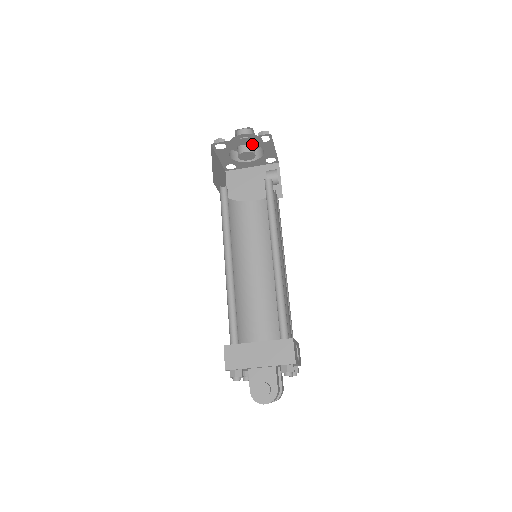
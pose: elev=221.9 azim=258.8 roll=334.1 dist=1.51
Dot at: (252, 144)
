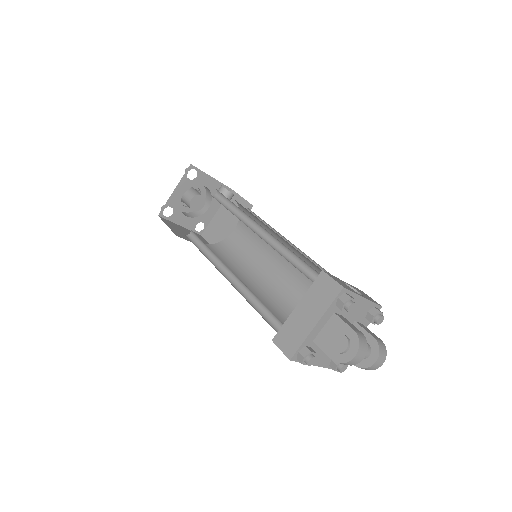
Dot at: (189, 188)
